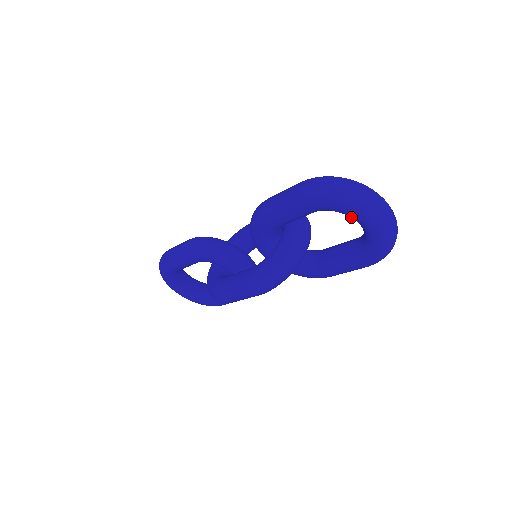
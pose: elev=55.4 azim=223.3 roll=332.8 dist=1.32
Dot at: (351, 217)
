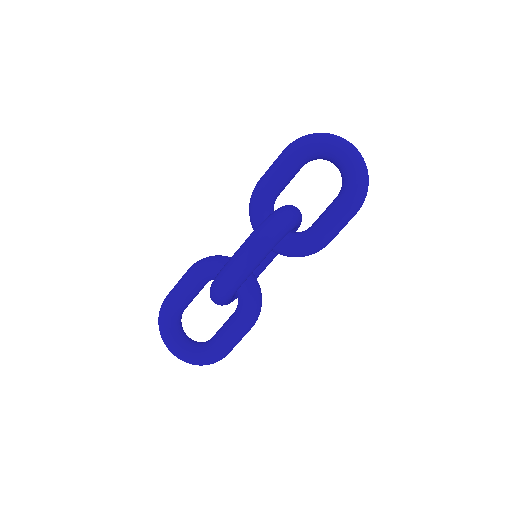
Dot at: (327, 153)
